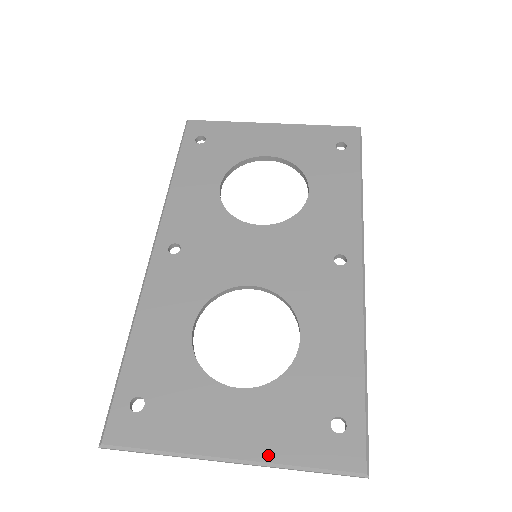
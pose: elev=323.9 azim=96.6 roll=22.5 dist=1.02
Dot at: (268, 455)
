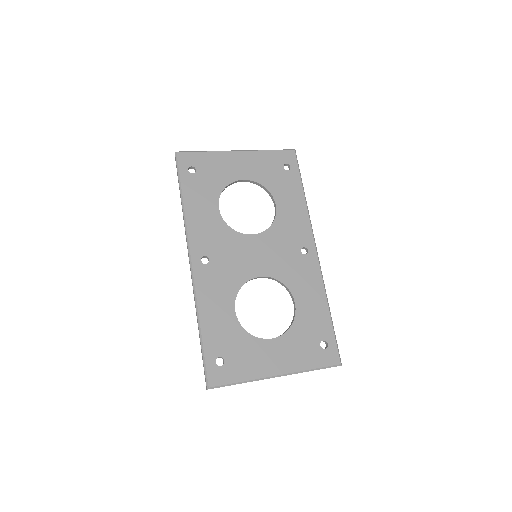
Dot at: (295, 368)
